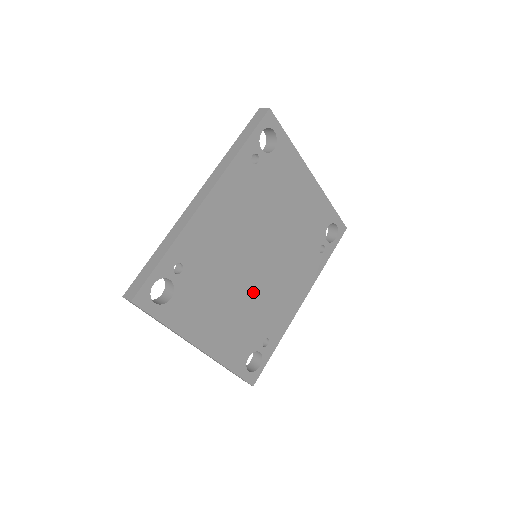
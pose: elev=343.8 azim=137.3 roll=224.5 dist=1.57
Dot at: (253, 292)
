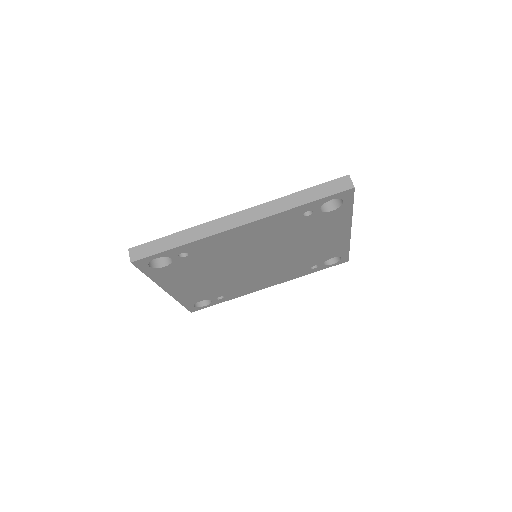
Dot at: (234, 275)
